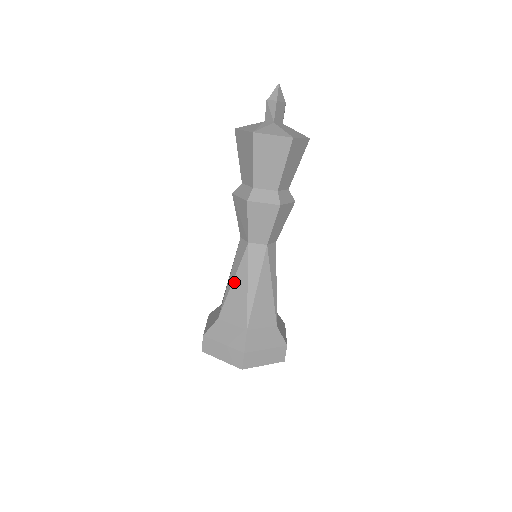
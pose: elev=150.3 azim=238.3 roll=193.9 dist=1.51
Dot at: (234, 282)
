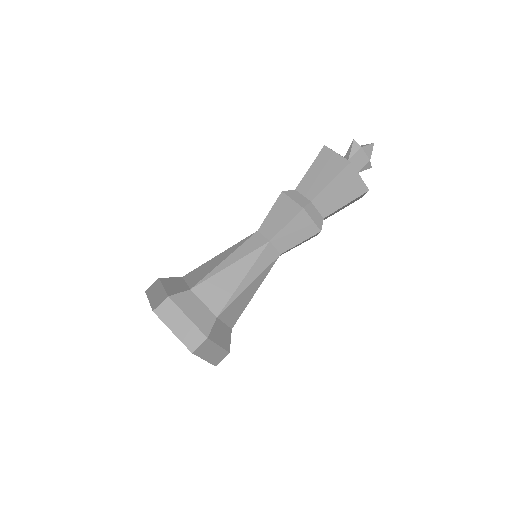
Dot at: (220, 254)
